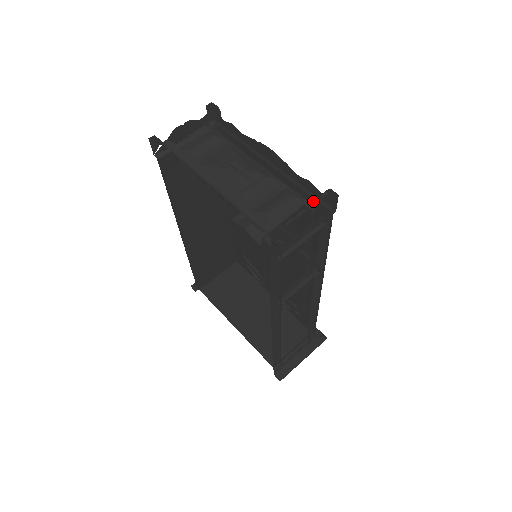
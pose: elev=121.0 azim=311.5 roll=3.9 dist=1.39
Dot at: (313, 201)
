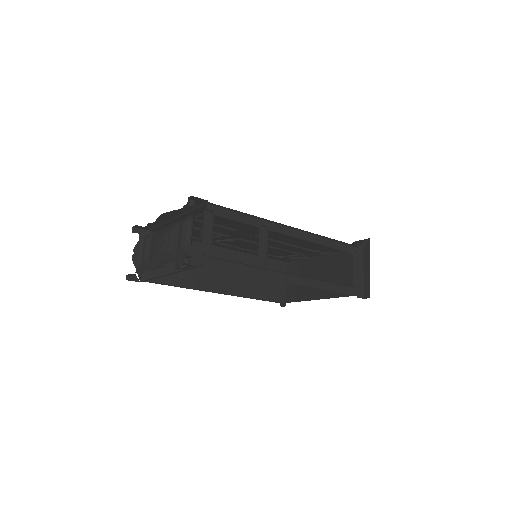
Dot at: (202, 209)
